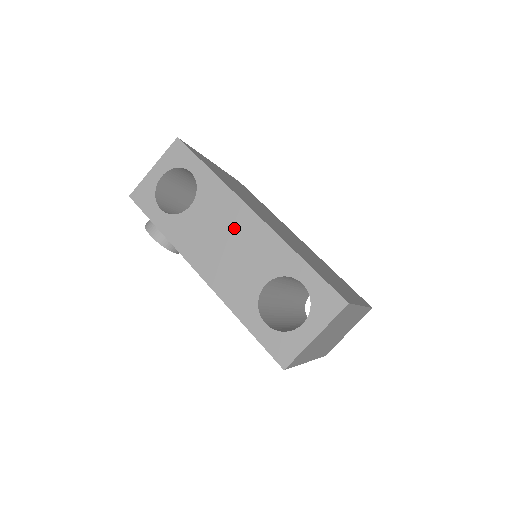
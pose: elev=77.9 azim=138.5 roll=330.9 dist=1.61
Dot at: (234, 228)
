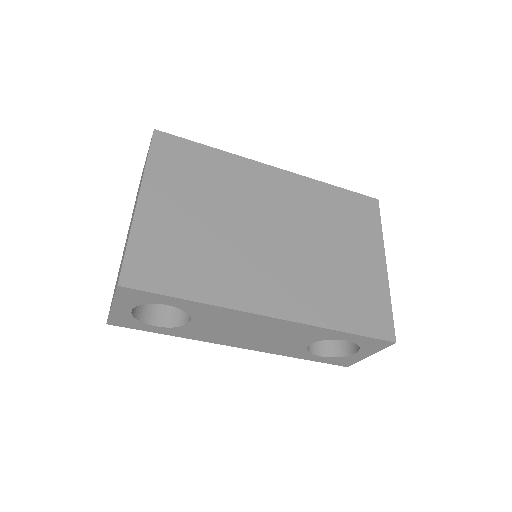
Dot at: (255, 327)
